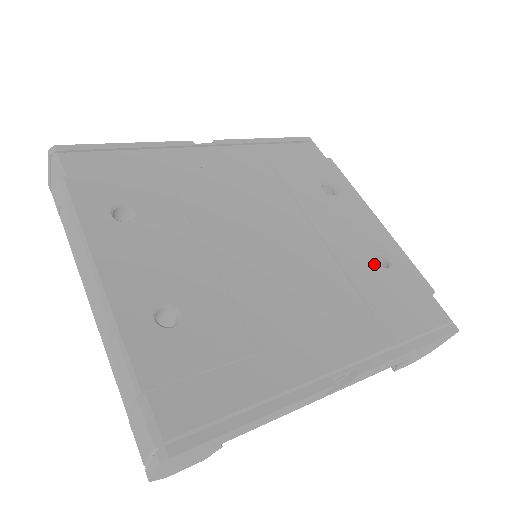
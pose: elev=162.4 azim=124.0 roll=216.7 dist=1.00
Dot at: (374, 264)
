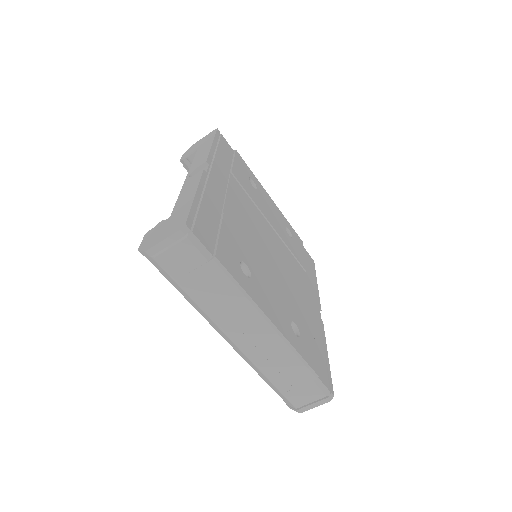
Dot at: (290, 237)
